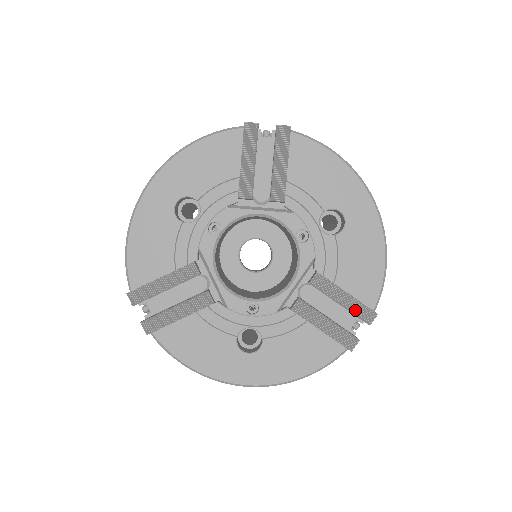
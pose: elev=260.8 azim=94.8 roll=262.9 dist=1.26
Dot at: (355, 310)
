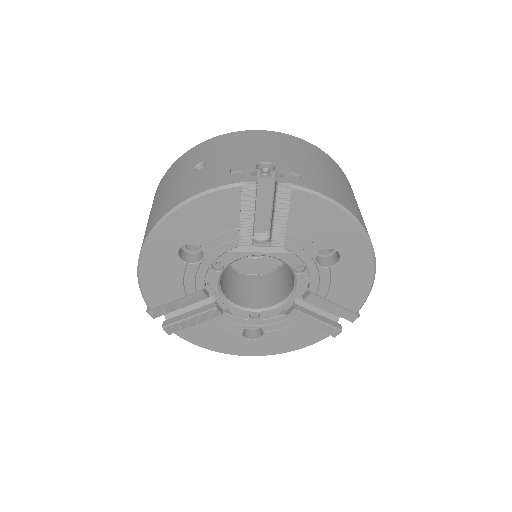
Dot at: (341, 315)
